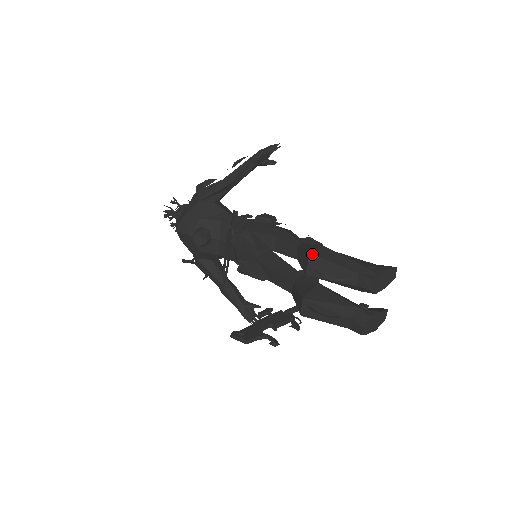
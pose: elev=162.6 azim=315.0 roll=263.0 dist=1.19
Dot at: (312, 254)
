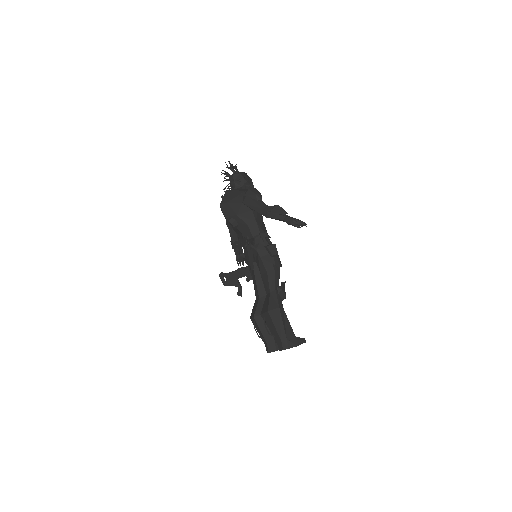
Dot at: (268, 313)
